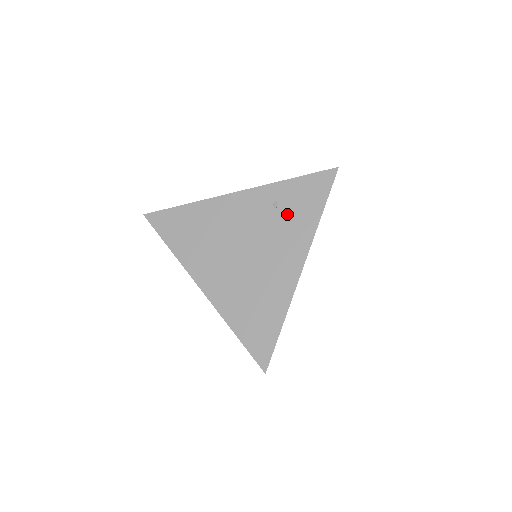
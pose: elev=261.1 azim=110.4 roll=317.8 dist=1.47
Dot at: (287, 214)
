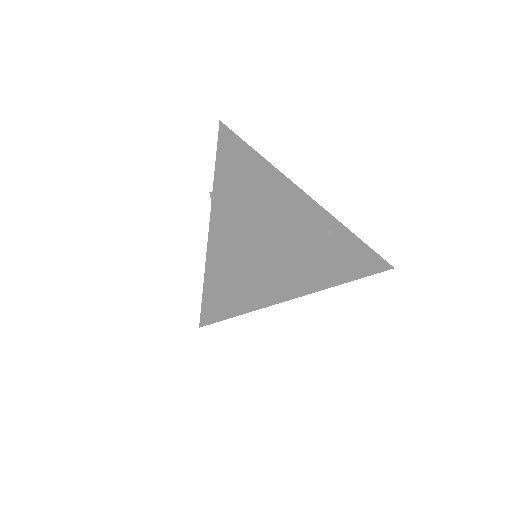
Dot at: (334, 248)
